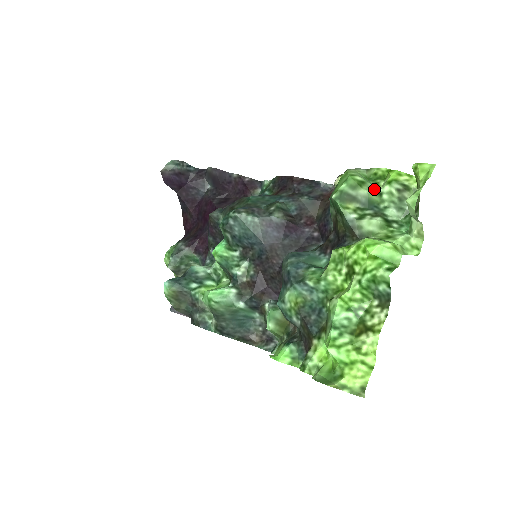
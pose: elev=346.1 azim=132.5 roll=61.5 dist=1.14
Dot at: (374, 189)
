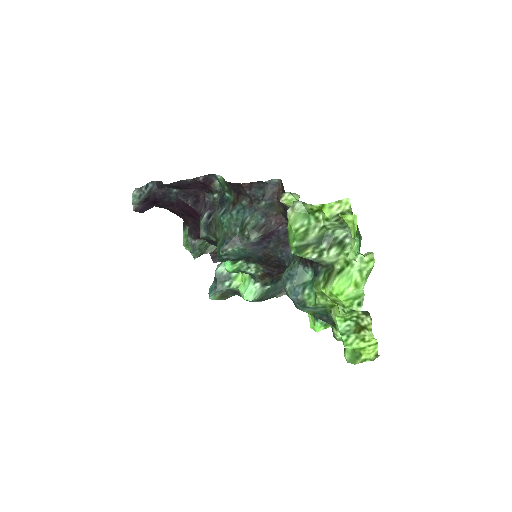
Dot at: (318, 227)
